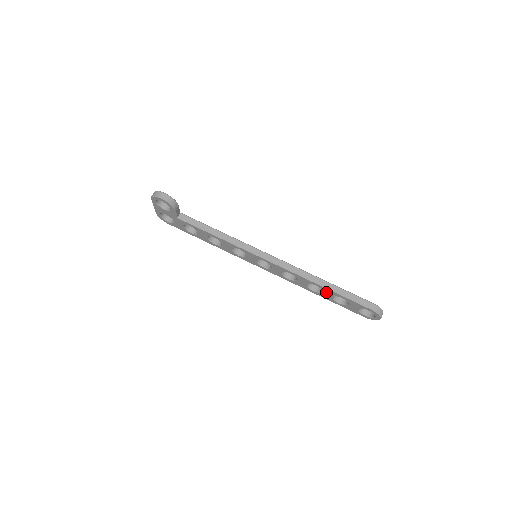
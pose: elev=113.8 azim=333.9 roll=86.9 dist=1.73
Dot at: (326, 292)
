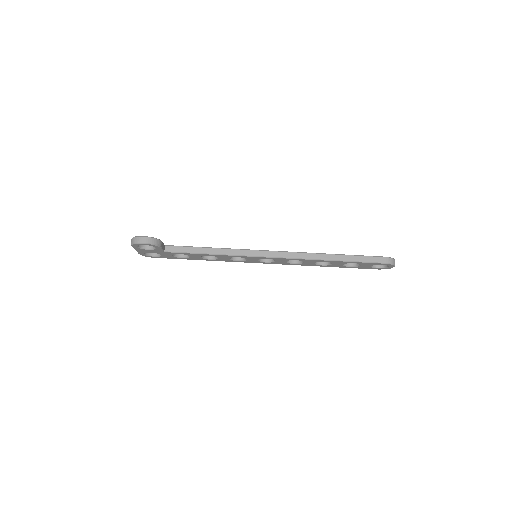
Dot at: (336, 263)
